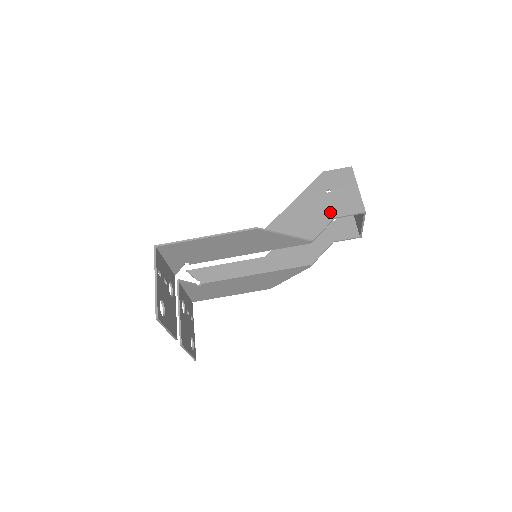
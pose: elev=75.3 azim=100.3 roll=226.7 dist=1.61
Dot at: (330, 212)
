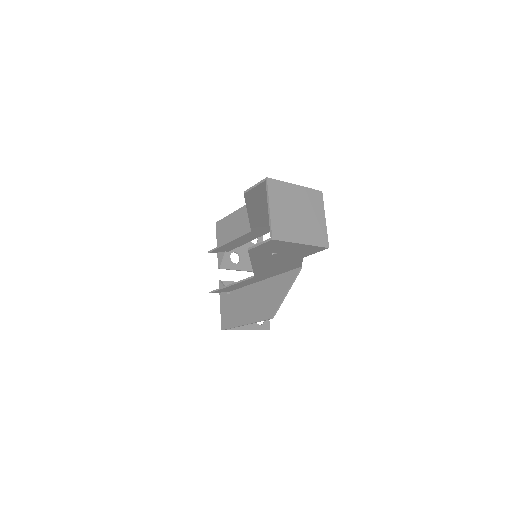
Dot at: (294, 258)
